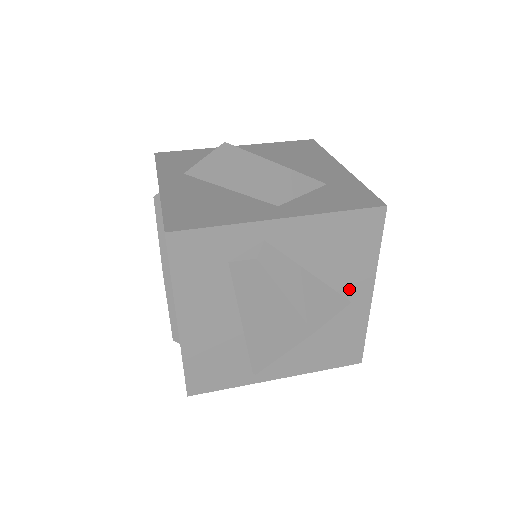
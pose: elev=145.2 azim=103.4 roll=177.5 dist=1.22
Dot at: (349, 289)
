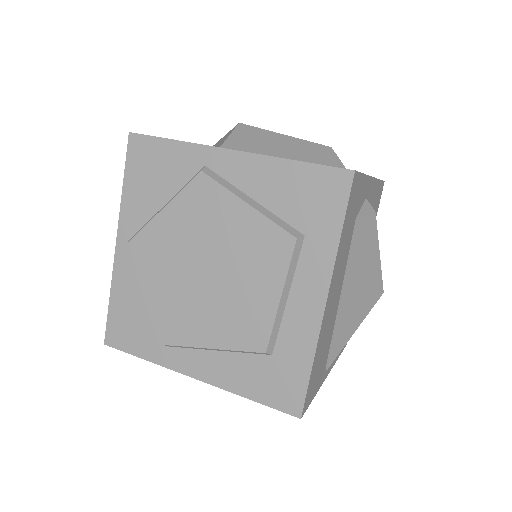
Dot at: occluded
